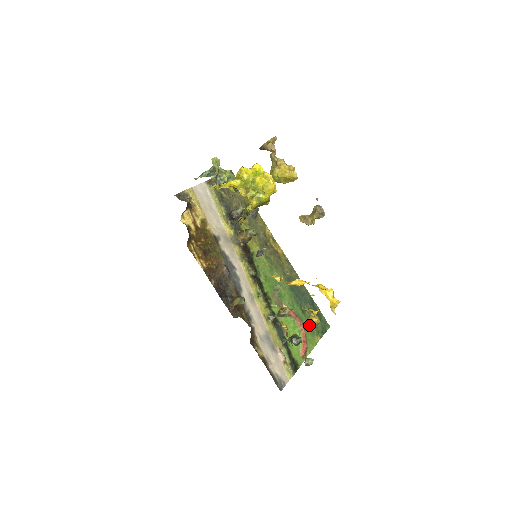
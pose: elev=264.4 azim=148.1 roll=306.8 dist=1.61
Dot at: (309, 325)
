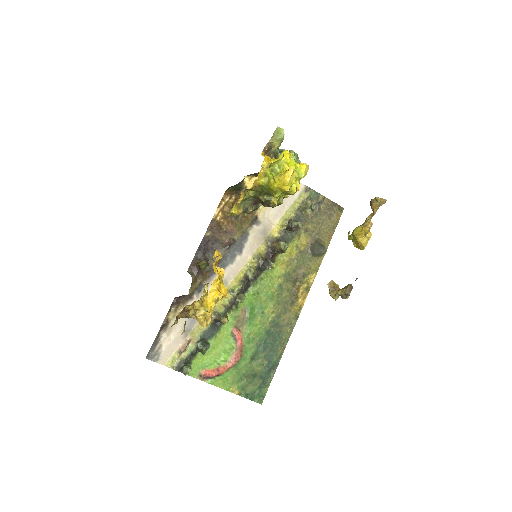
Dot at: (243, 372)
